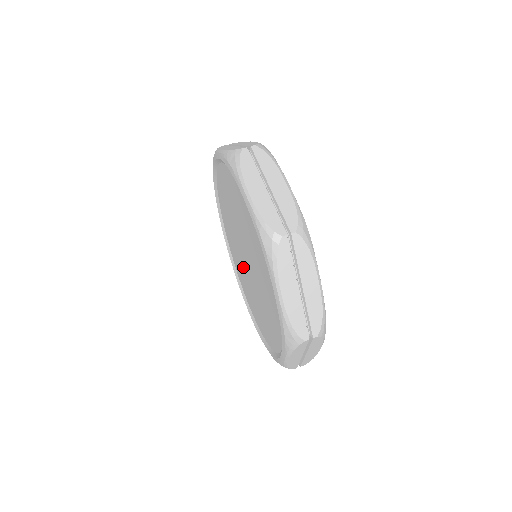
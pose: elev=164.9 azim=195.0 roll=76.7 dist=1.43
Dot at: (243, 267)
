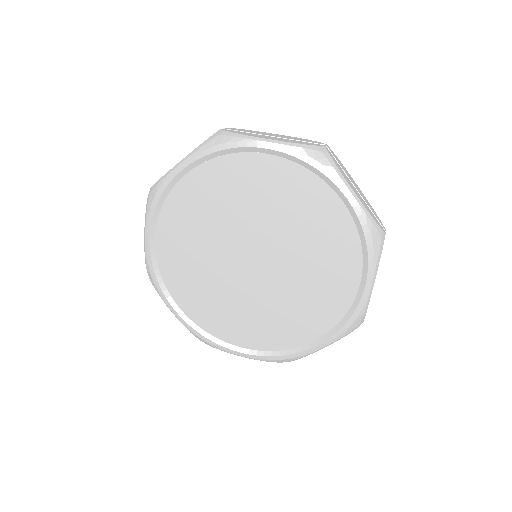
Dot at: (219, 271)
